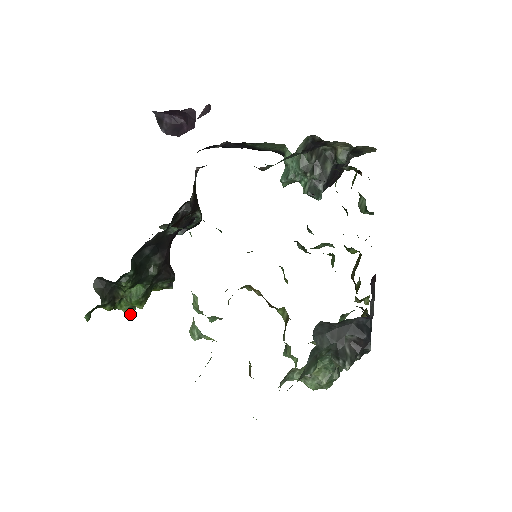
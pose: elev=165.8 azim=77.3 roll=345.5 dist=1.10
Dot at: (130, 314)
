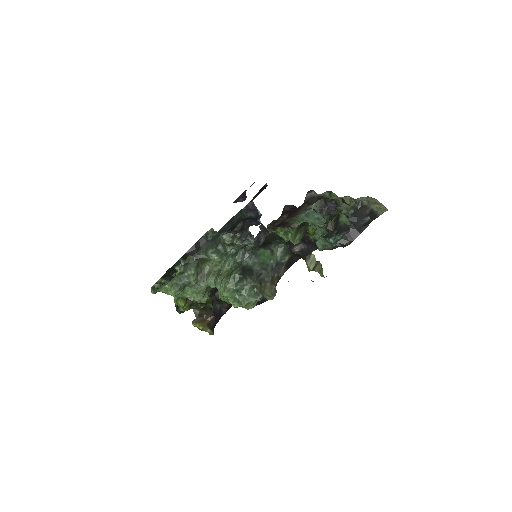
Dot at: (177, 301)
